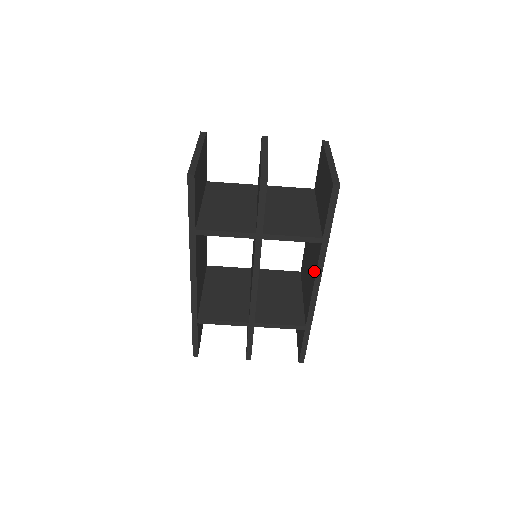
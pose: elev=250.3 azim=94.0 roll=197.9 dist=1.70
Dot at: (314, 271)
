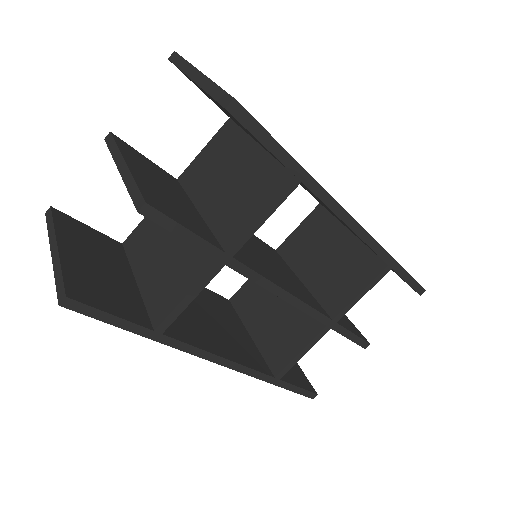
Dot at: occluded
